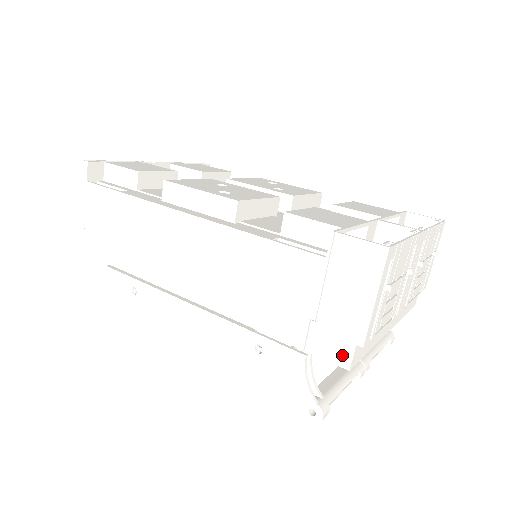
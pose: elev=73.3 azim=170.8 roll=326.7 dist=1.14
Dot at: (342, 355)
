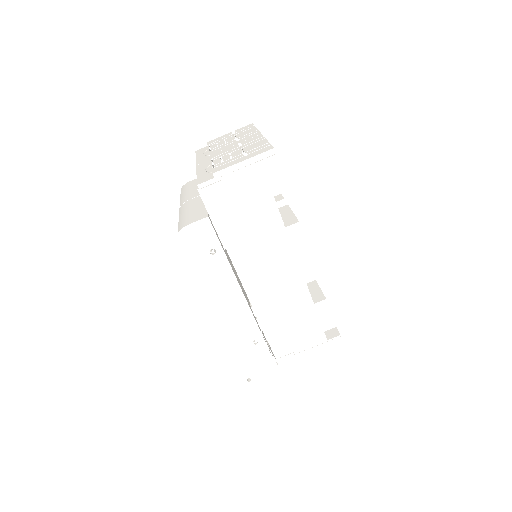
Dot at: (289, 372)
